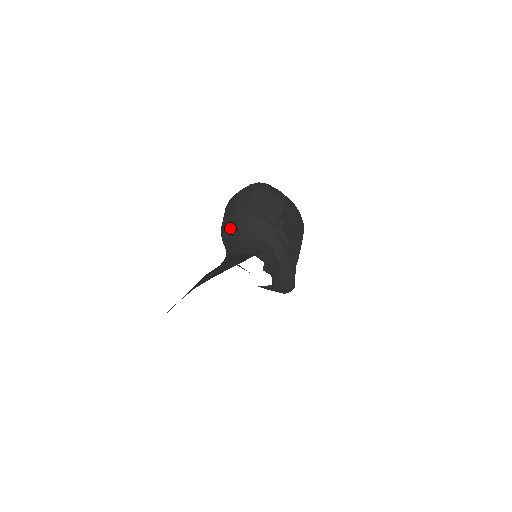
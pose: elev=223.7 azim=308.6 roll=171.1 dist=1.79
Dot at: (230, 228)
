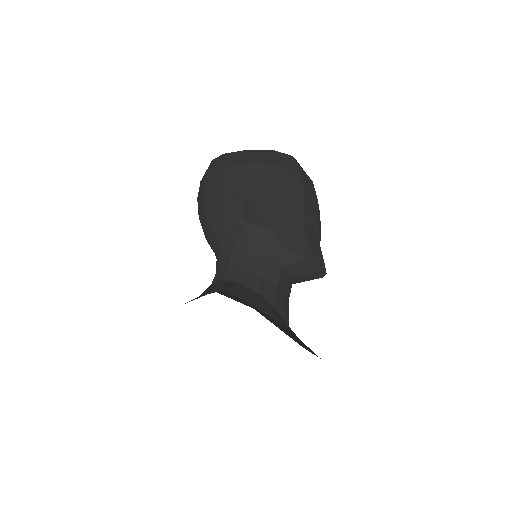
Dot at: occluded
